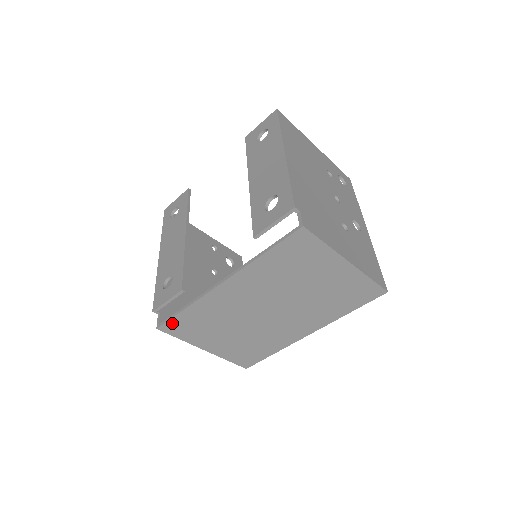
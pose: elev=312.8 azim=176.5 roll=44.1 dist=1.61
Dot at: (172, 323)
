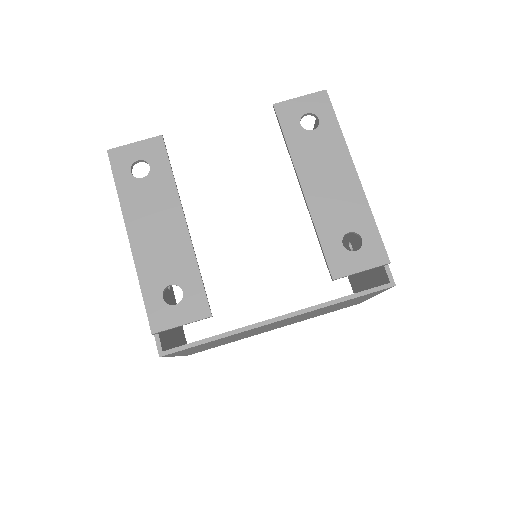
Dot at: (183, 350)
